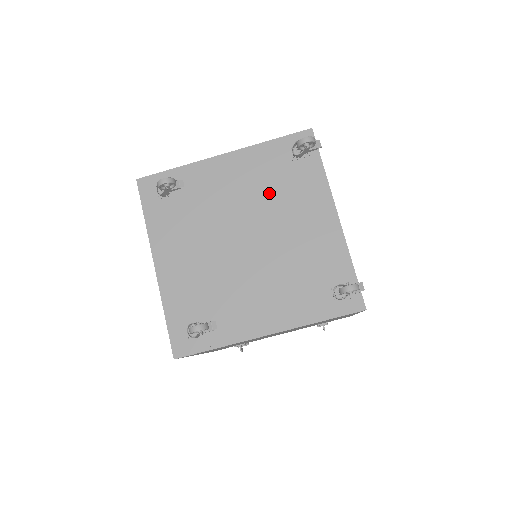
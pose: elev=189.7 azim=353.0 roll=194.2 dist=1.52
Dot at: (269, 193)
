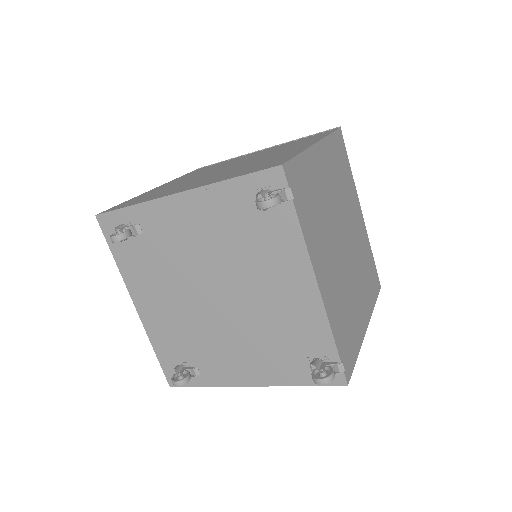
Dot at: (235, 247)
